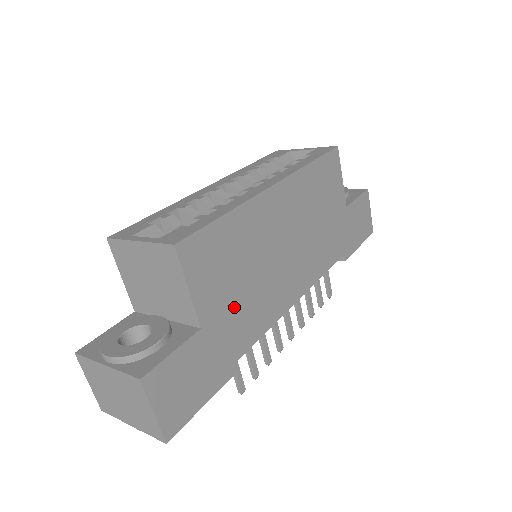
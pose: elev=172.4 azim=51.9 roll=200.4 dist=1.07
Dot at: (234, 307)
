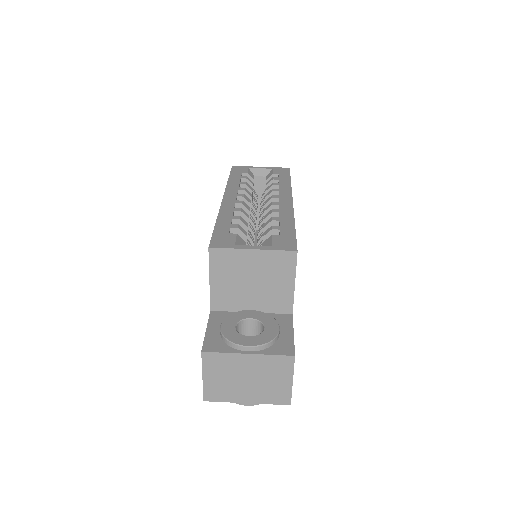
Dot at: occluded
